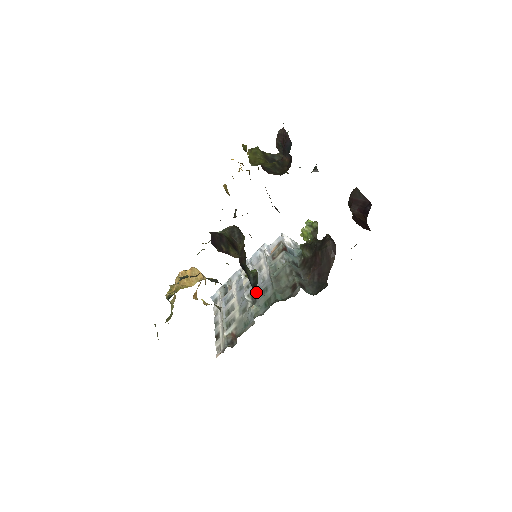
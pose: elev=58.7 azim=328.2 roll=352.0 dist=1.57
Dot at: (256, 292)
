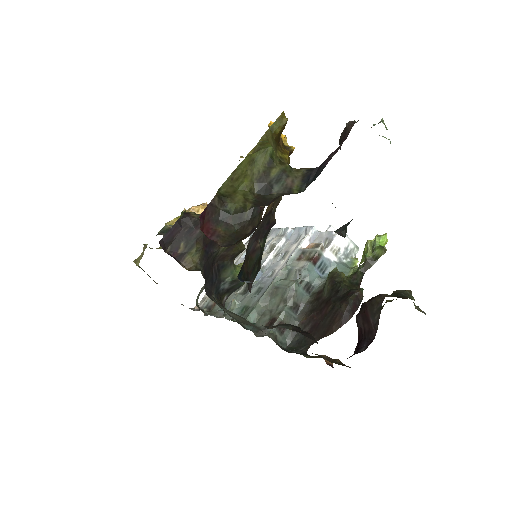
Dot at: (254, 282)
